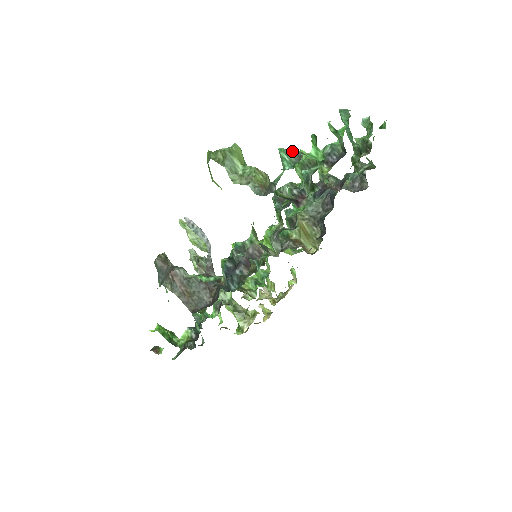
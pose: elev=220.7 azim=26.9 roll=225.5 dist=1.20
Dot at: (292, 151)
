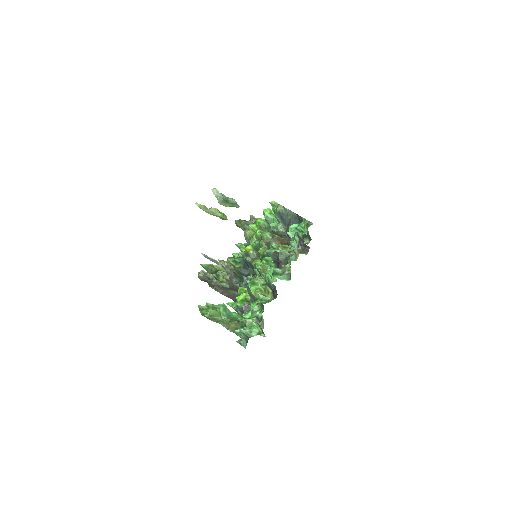
Dot at: (242, 333)
